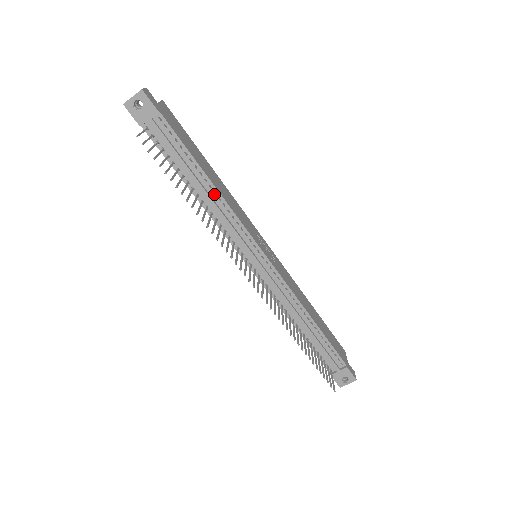
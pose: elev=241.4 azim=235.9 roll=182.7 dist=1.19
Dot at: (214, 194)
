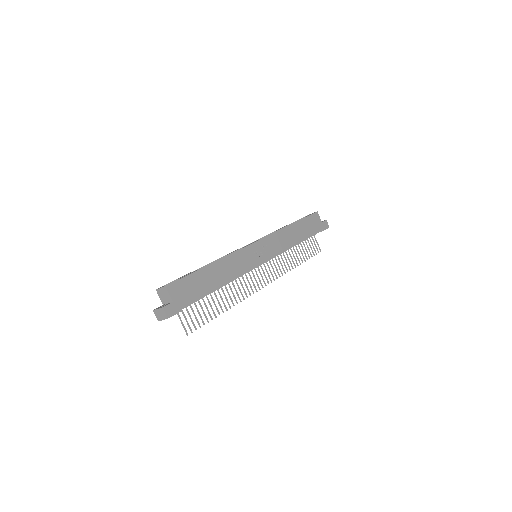
Dot at: (226, 282)
